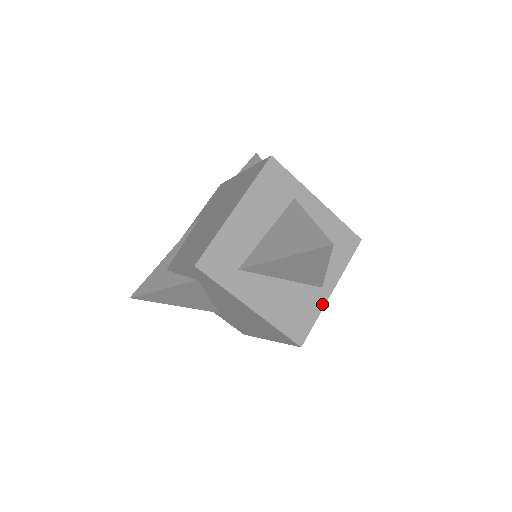
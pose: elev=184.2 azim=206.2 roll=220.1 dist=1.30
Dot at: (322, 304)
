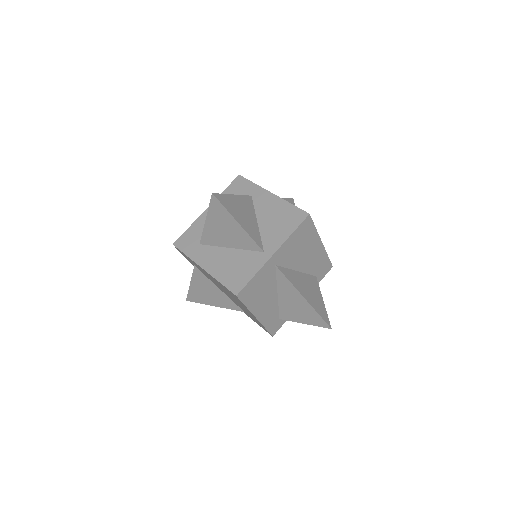
Dot at: (262, 264)
